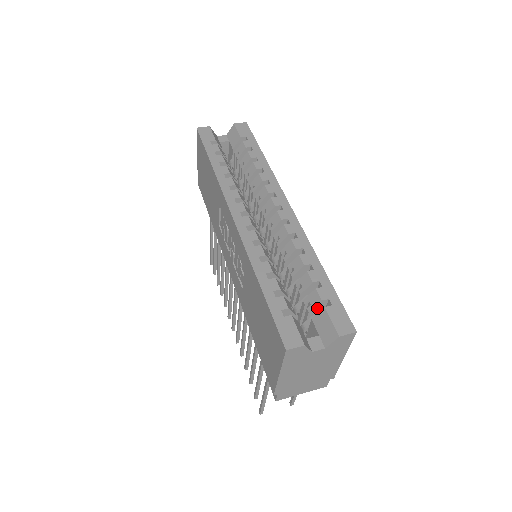
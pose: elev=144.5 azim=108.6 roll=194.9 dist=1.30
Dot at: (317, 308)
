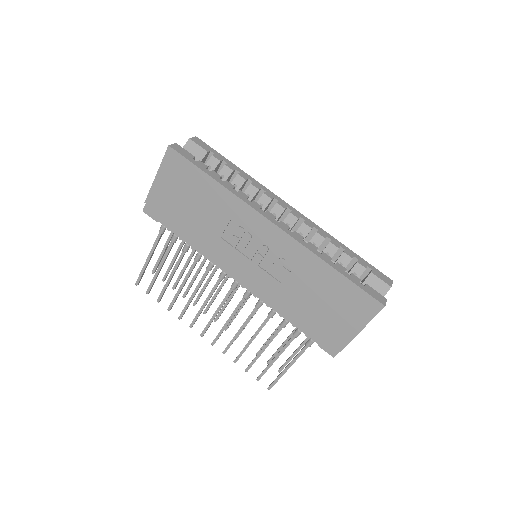
Dot at: (360, 275)
